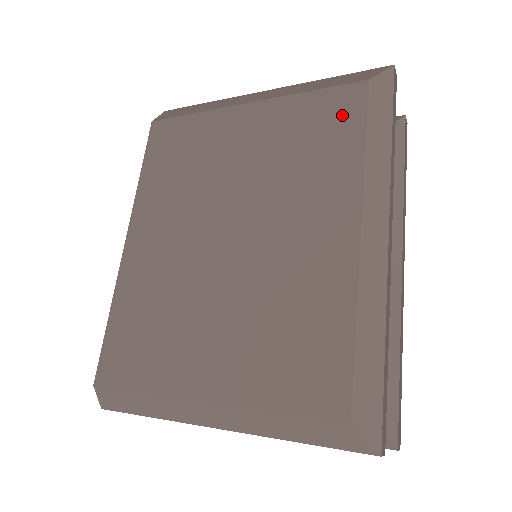
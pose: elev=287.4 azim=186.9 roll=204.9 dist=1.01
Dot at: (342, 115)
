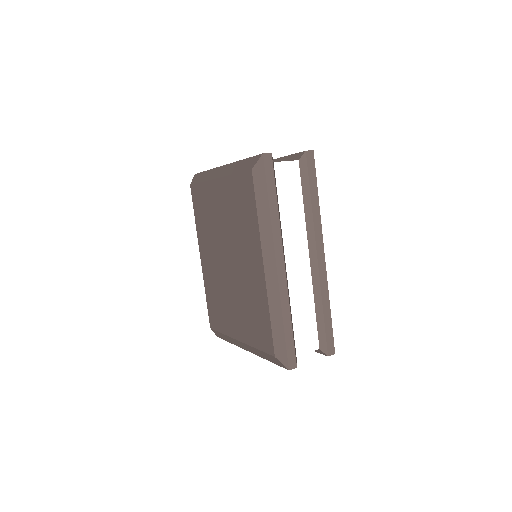
Dot at: (247, 193)
